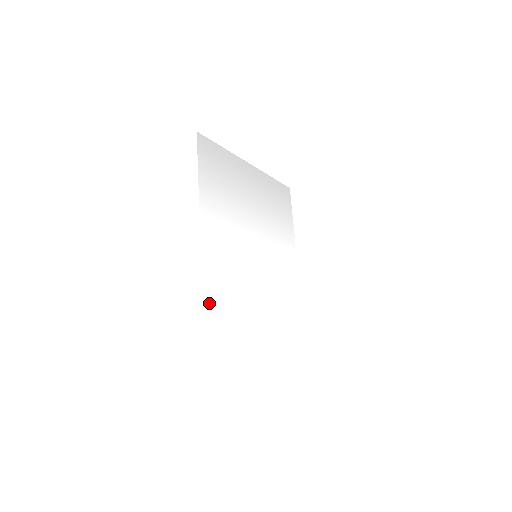
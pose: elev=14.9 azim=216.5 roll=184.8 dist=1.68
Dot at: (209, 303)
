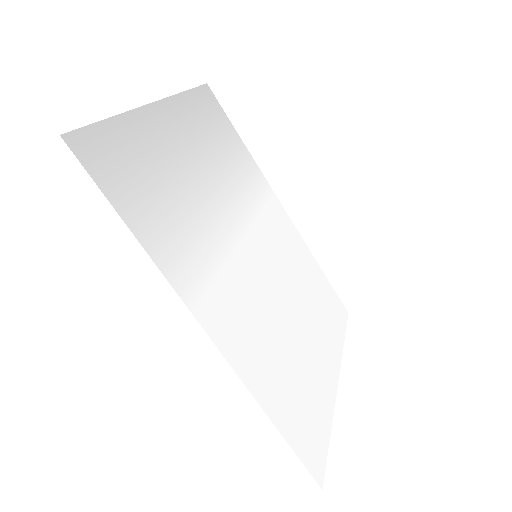
Dot at: (278, 412)
